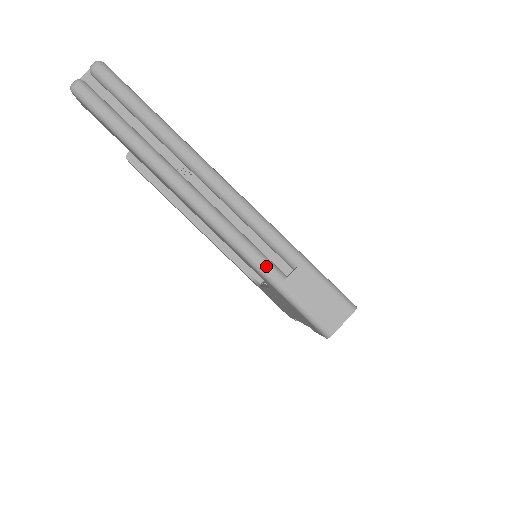
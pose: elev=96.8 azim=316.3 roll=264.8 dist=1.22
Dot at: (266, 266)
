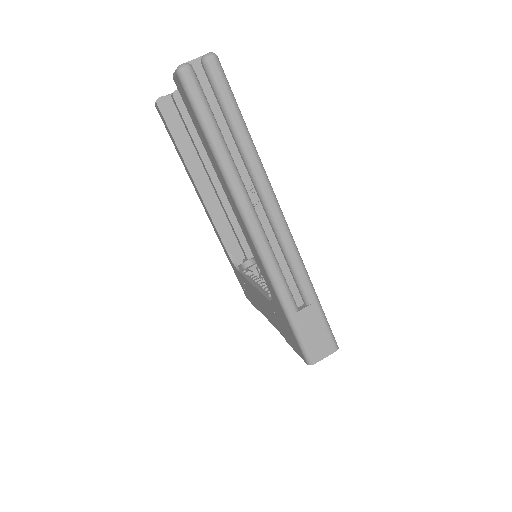
Dot at: (287, 297)
